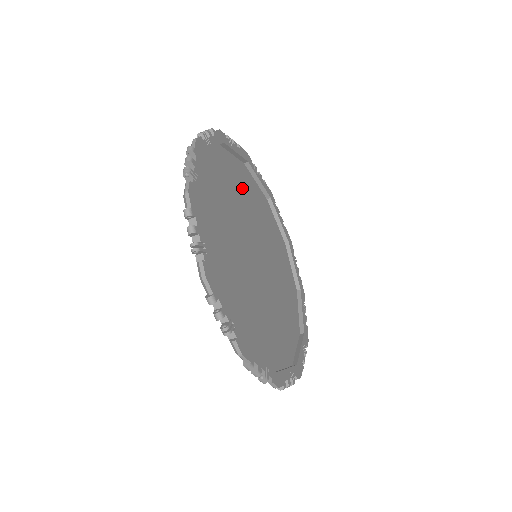
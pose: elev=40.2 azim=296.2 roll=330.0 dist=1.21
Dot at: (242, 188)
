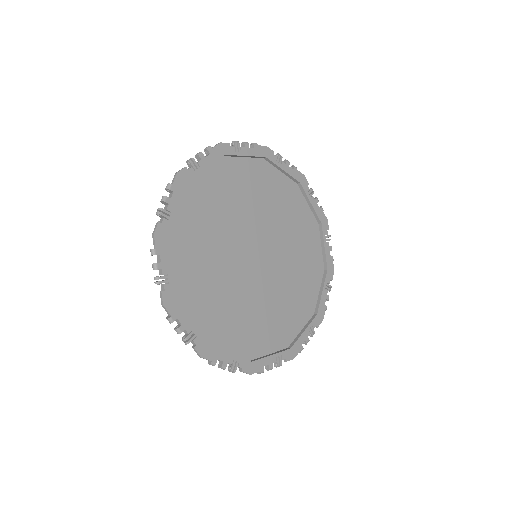
Dot at: (251, 189)
